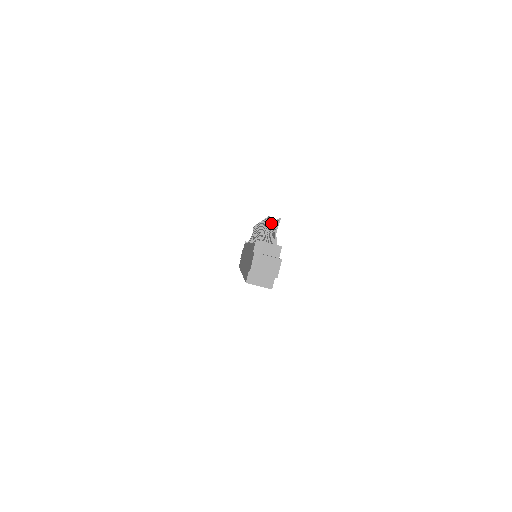
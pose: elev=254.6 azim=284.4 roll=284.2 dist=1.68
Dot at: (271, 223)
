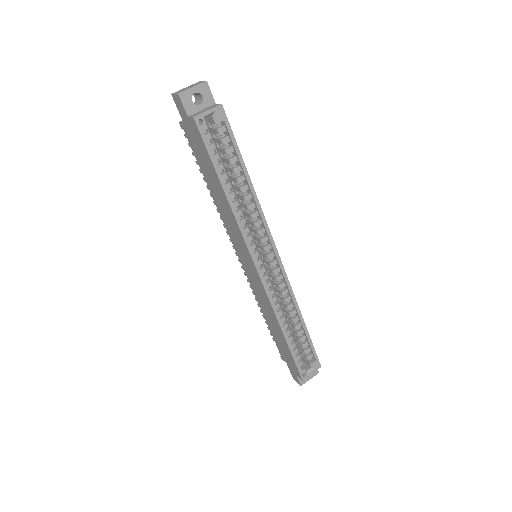
Dot at: occluded
